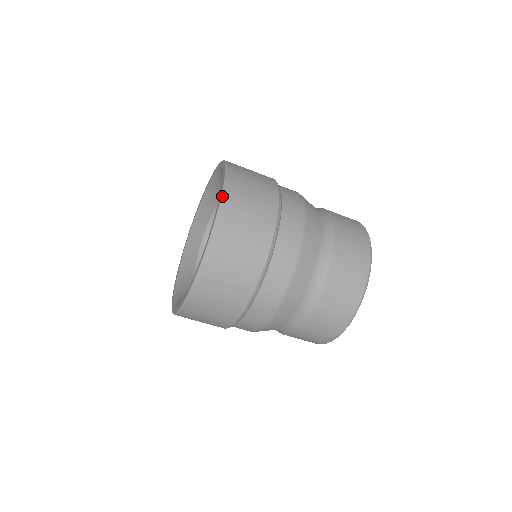
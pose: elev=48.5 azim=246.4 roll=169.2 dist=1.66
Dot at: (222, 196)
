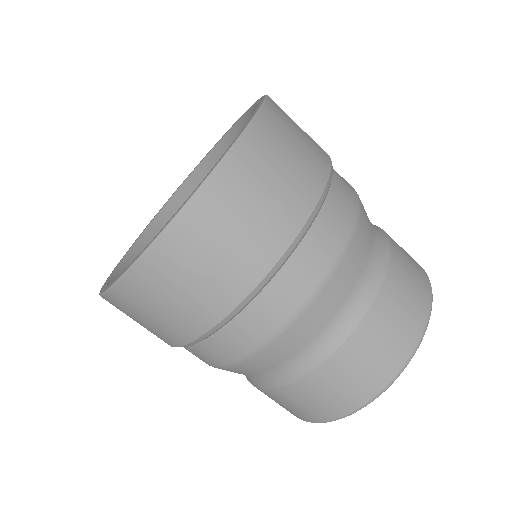
Dot at: (251, 122)
